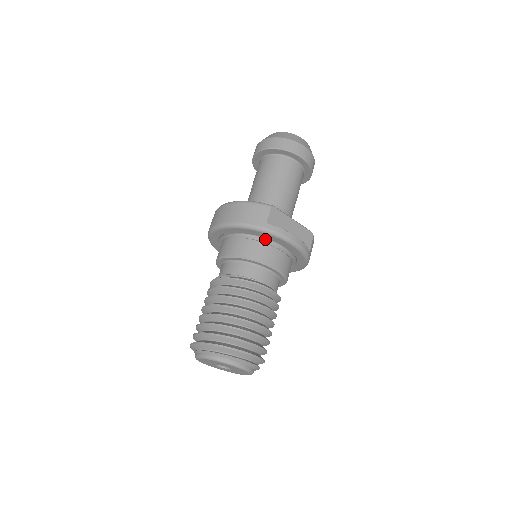
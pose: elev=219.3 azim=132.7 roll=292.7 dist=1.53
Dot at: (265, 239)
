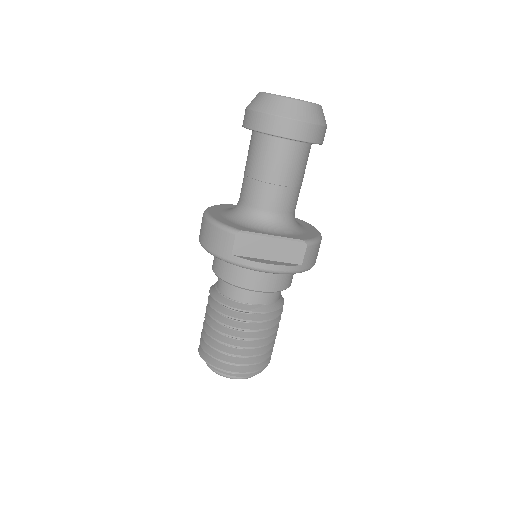
Dot at: occluded
